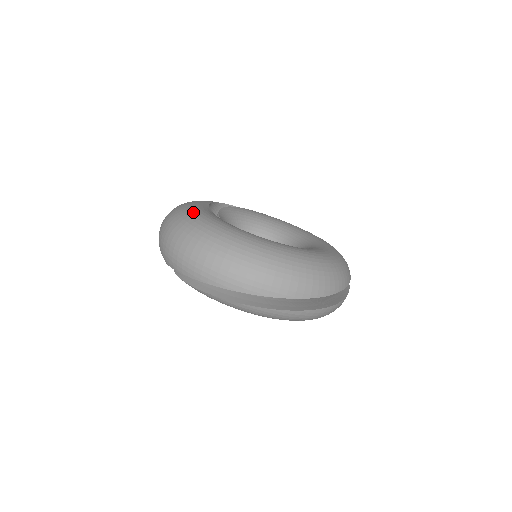
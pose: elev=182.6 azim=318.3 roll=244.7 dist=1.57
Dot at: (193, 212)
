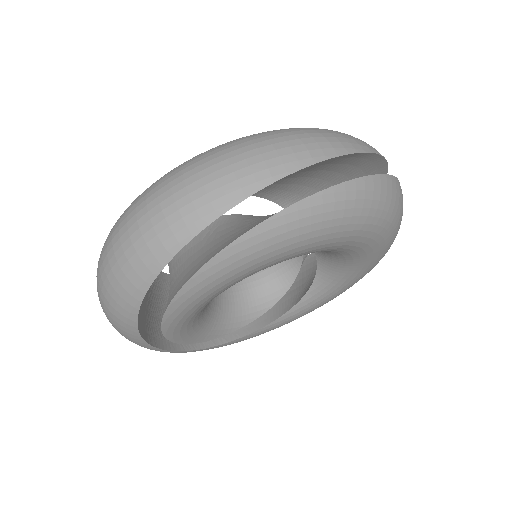
Dot at: occluded
